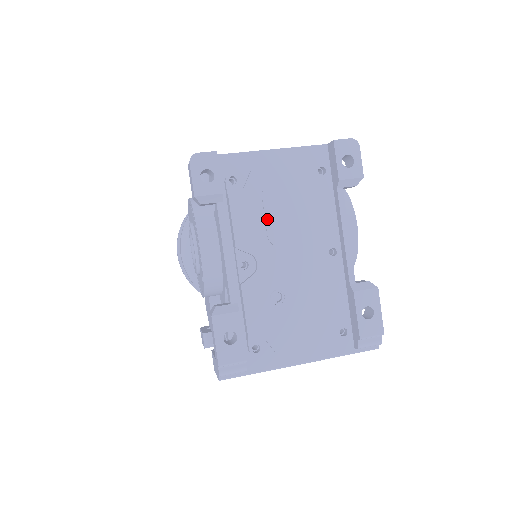
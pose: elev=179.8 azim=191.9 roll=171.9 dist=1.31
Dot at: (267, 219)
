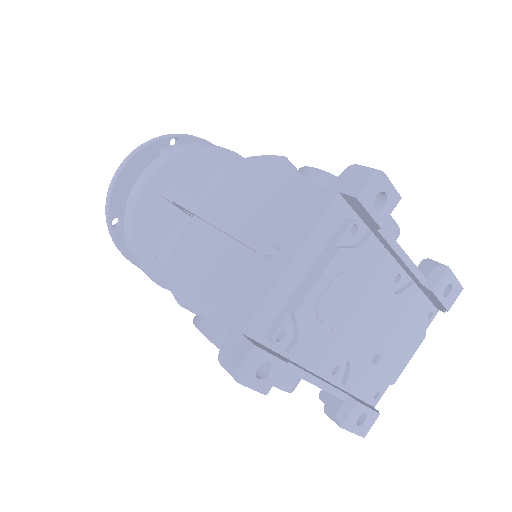
Dot at: (336, 329)
